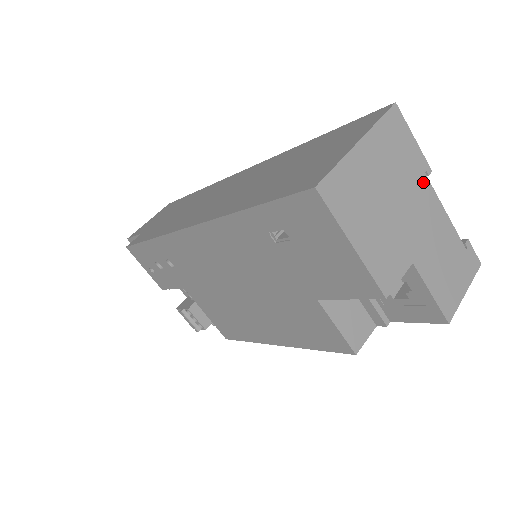
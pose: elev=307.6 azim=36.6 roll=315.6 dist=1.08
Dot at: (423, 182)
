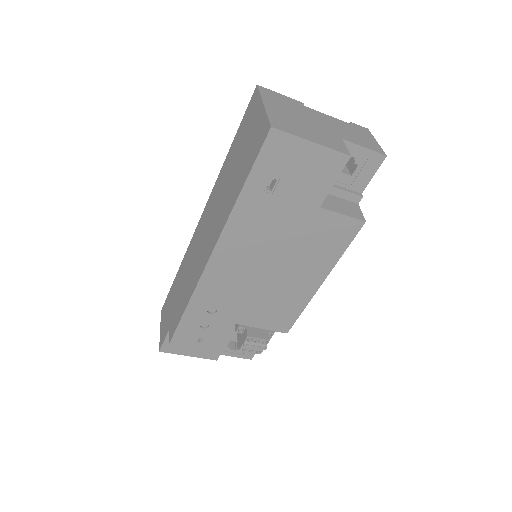
Dot at: (305, 108)
